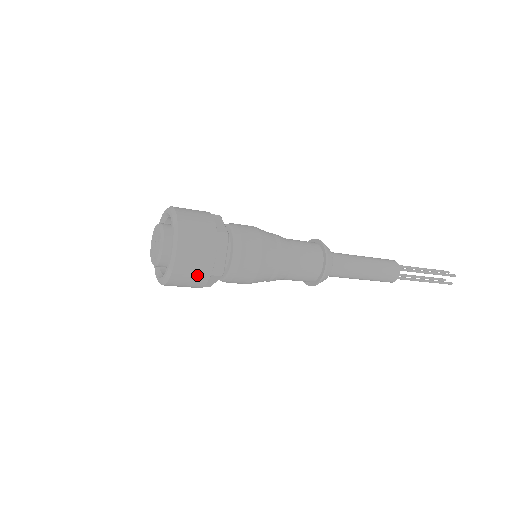
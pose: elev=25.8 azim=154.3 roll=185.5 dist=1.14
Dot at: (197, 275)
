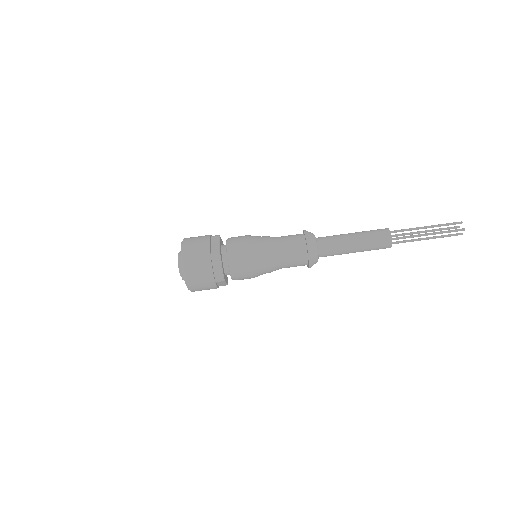
Dot at: (201, 259)
